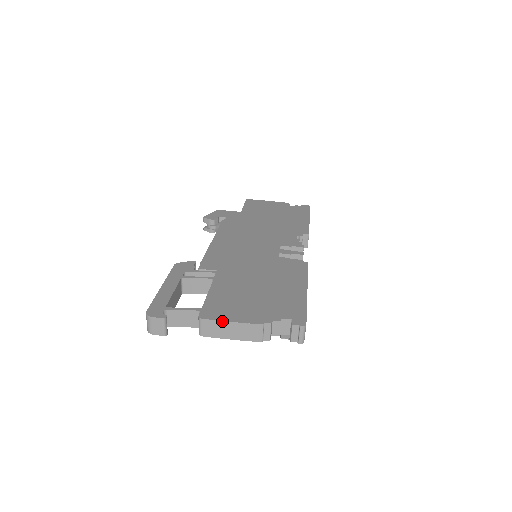
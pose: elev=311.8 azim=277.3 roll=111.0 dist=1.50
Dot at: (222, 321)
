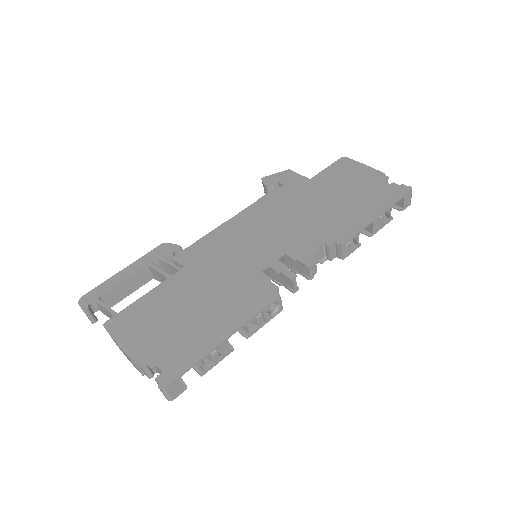
Dot at: (113, 339)
